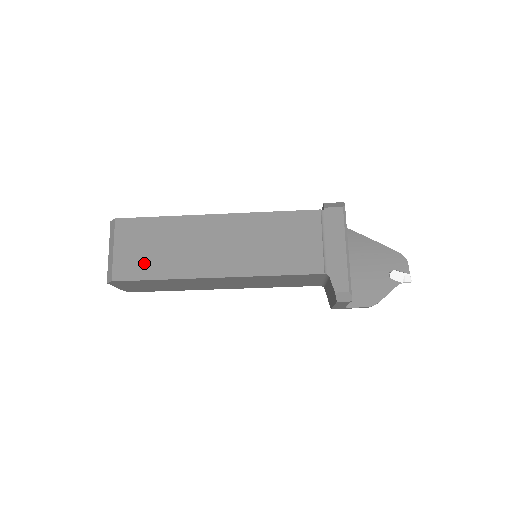
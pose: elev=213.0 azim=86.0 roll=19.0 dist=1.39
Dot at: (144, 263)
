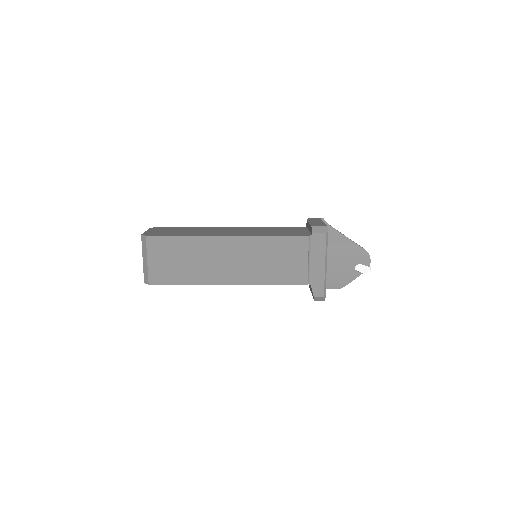
Dot at: (172, 272)
